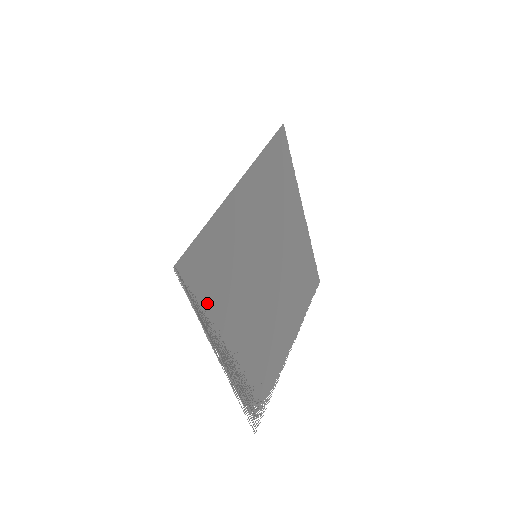
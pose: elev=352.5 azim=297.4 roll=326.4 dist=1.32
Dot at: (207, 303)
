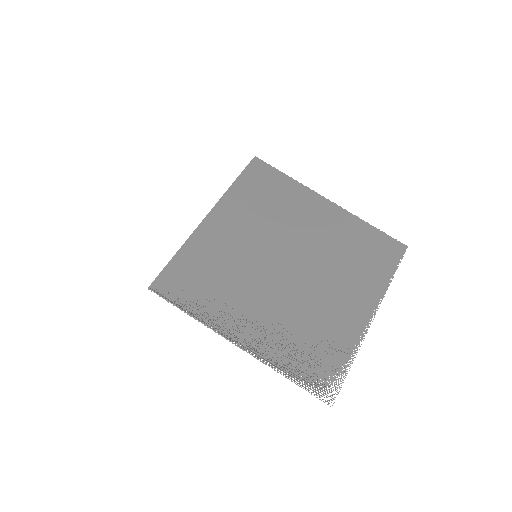
Dot at: (197, 303)
